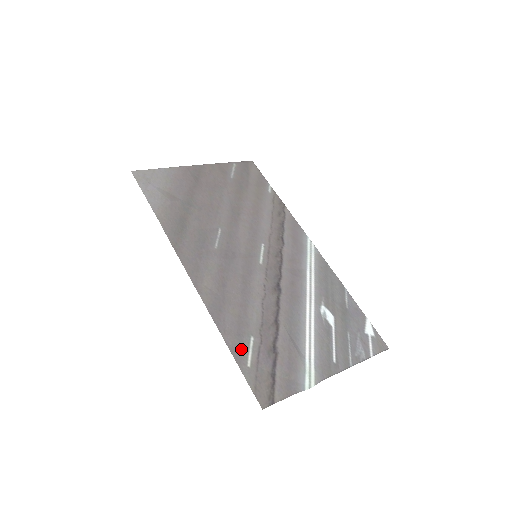
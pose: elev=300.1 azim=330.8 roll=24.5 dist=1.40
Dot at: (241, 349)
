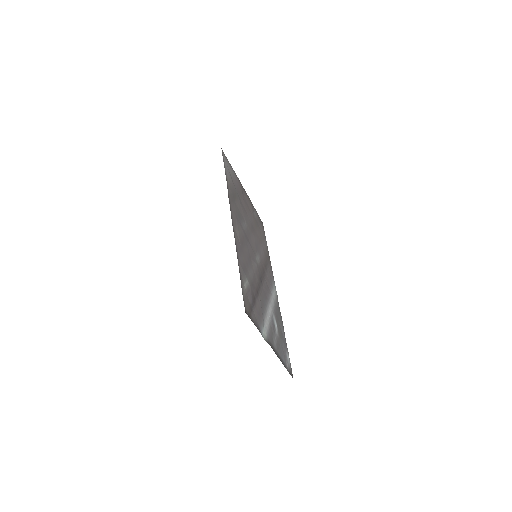
Dot at: (243, 277)
